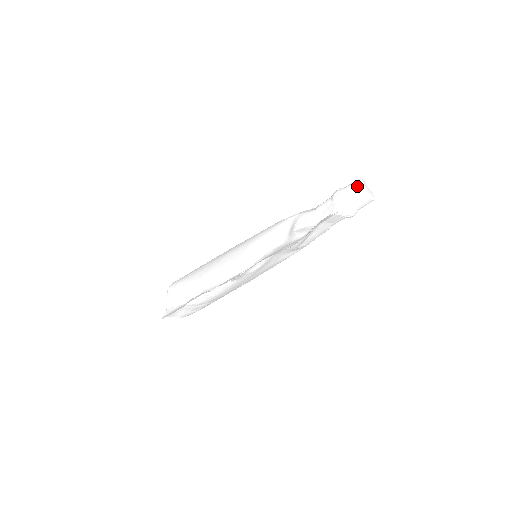
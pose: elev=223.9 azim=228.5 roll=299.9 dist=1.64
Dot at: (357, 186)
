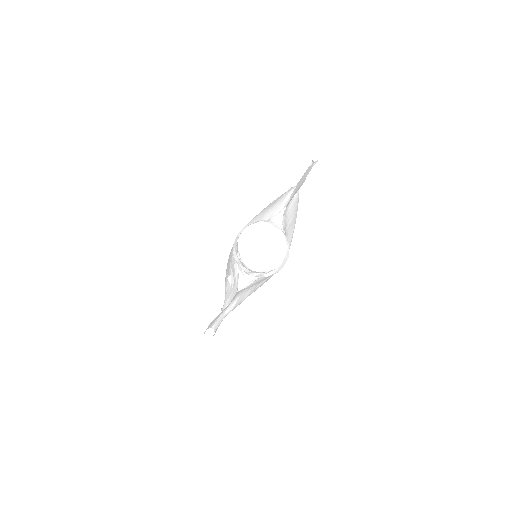
Dot at: occluded
